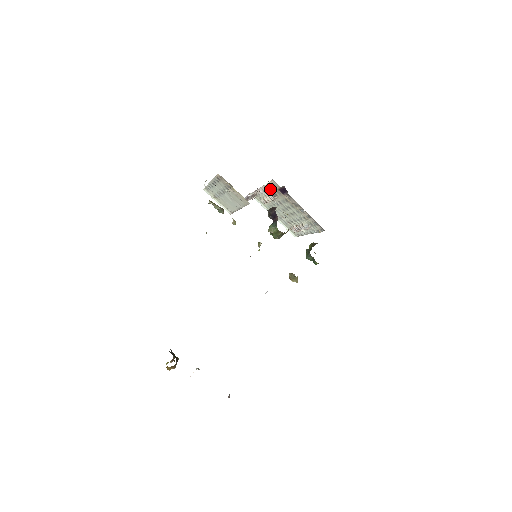
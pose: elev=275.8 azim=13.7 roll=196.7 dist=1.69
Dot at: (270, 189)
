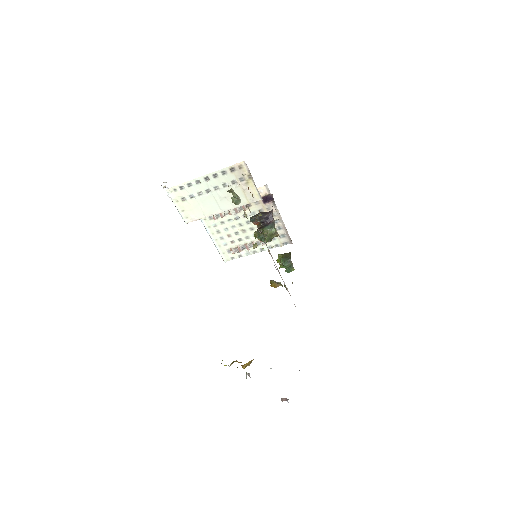
Dot at: occluded
